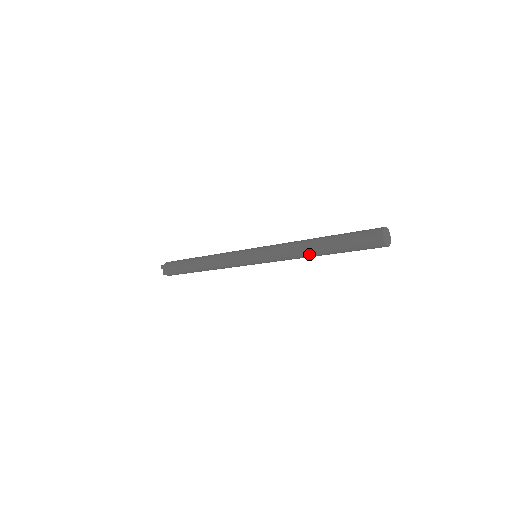
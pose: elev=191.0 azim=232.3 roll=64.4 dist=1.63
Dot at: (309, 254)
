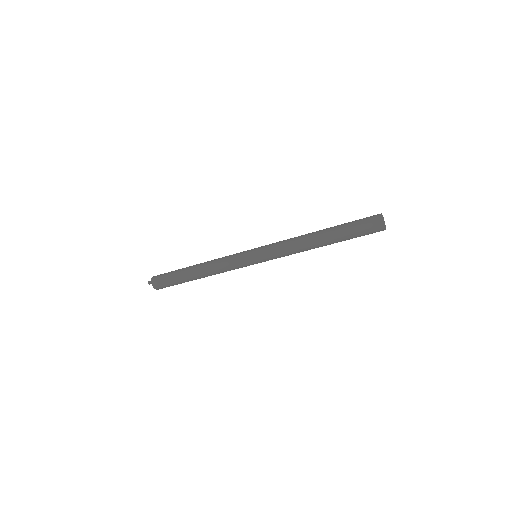
Dot at: (310, 236)
